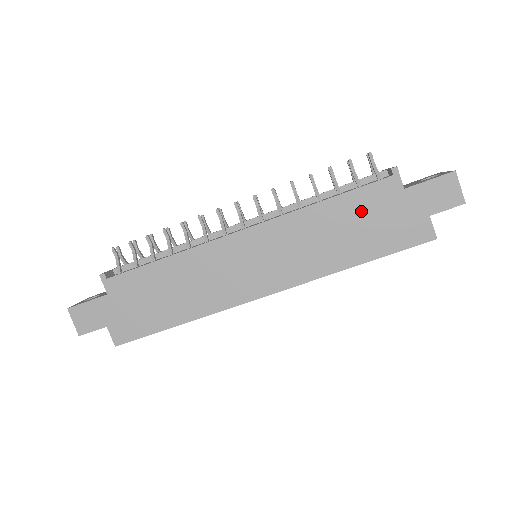
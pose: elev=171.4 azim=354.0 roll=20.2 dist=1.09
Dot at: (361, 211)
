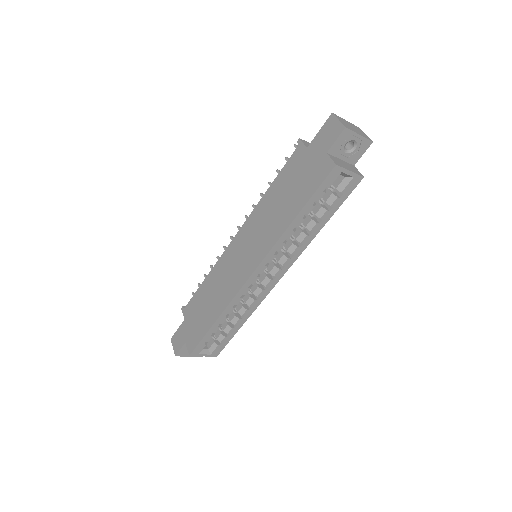
Dot at: (288, 181)
